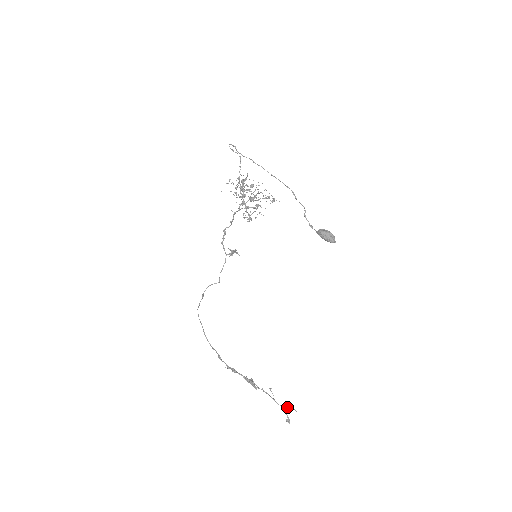
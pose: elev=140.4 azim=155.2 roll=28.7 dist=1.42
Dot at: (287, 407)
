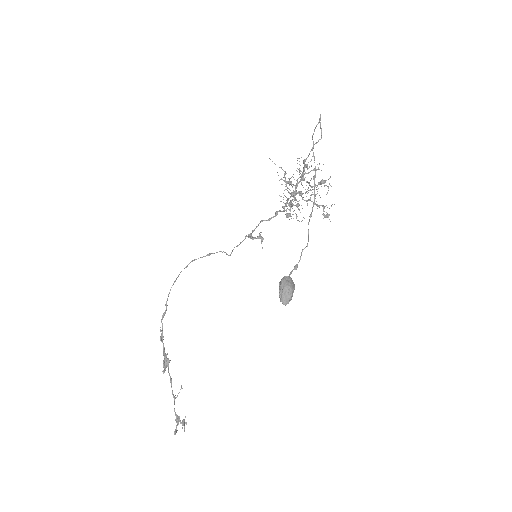
Dot at: (179, 418)
